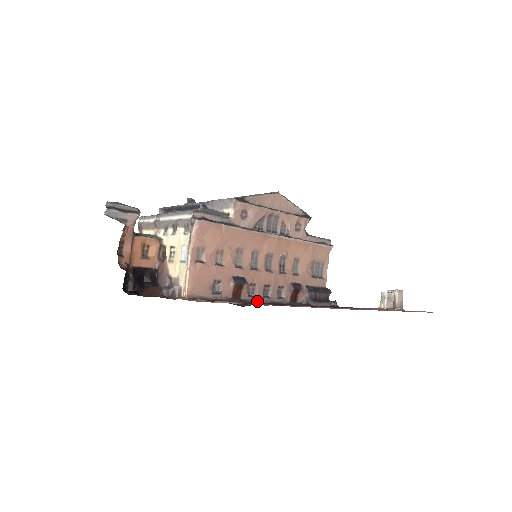
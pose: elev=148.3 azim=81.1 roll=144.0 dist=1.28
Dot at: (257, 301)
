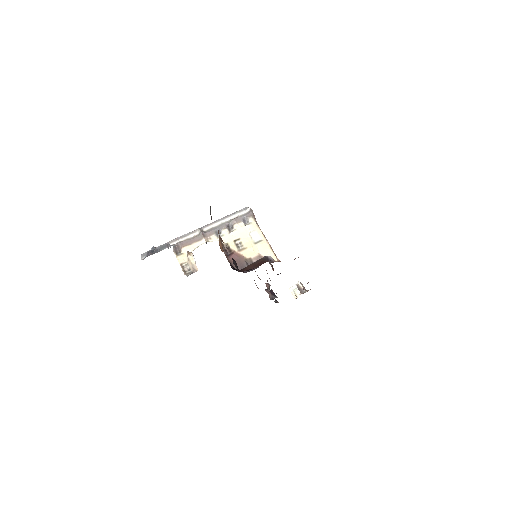
Dot at: occluded
